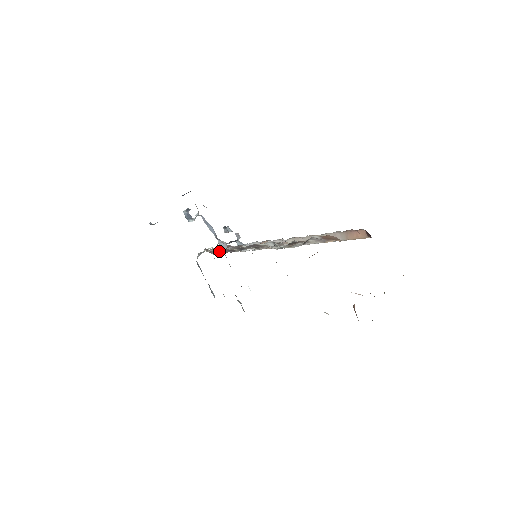
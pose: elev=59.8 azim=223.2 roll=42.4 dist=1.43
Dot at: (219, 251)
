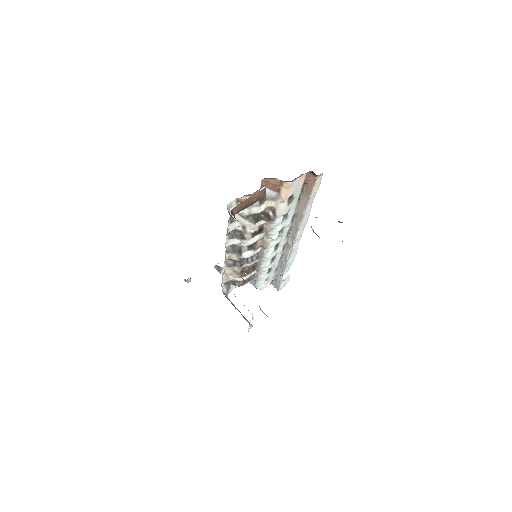
Dot at: (237, 275)
